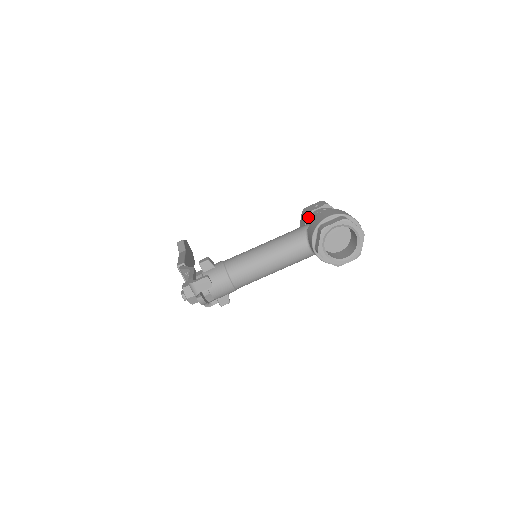
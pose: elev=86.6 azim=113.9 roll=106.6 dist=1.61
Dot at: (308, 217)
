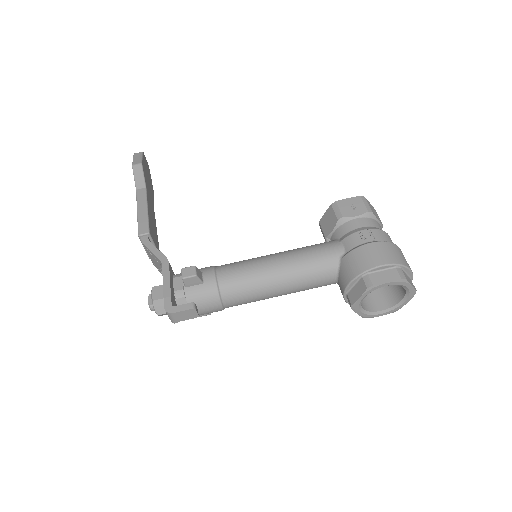
Dot at: (341, 225)
